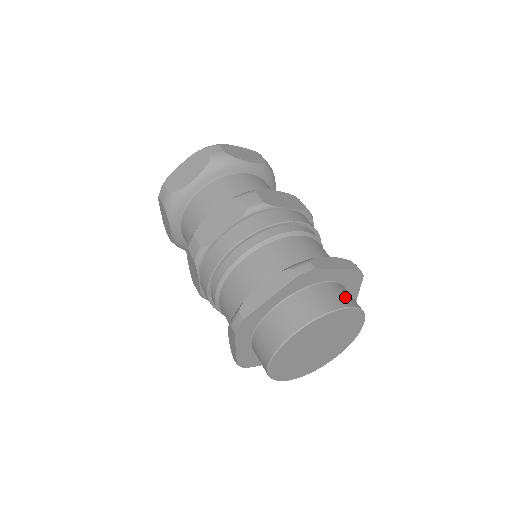
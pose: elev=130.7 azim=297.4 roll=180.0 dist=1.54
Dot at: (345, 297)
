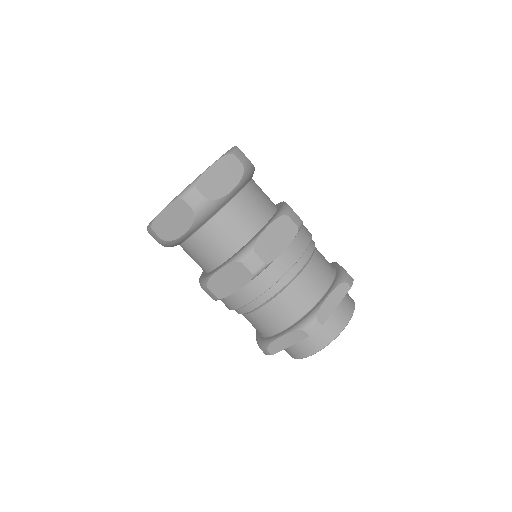
Dot at: occluded
